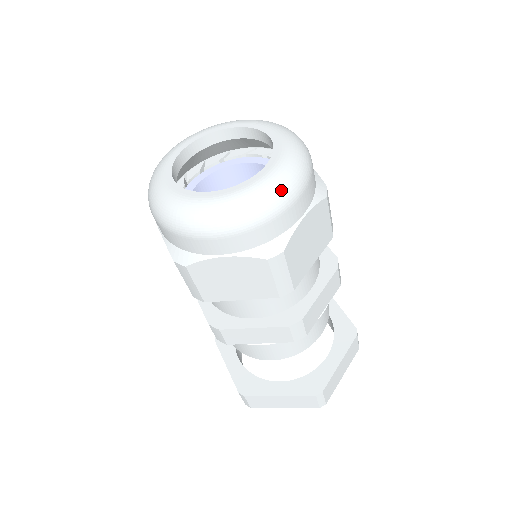
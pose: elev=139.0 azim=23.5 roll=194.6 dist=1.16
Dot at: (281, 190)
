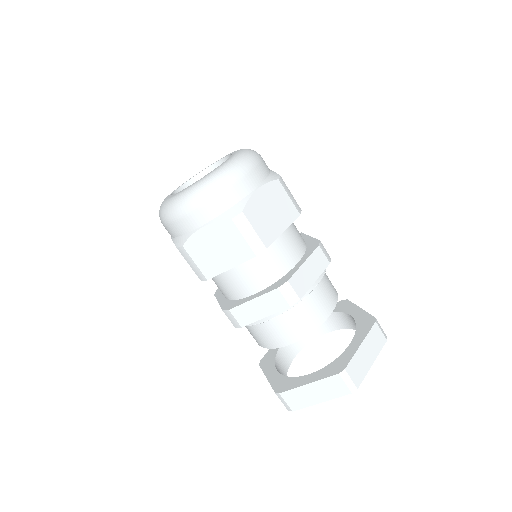
Dot at: (179, 203)
